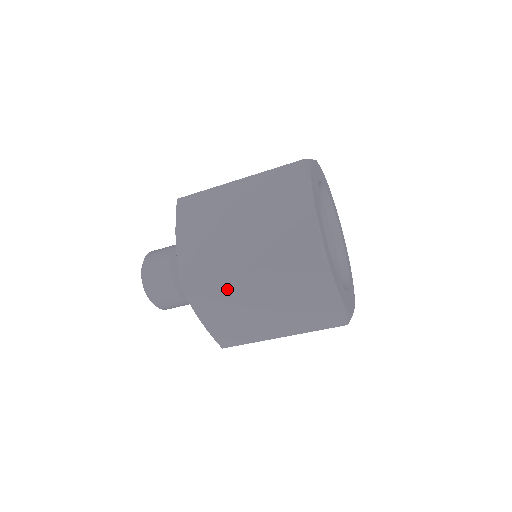
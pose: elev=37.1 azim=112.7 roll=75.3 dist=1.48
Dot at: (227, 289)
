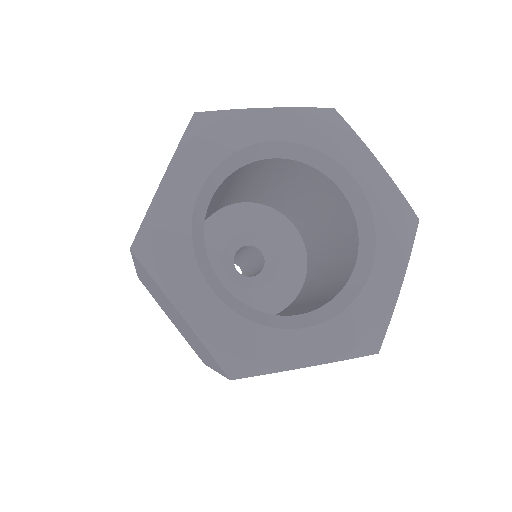
Dot at: occluded
